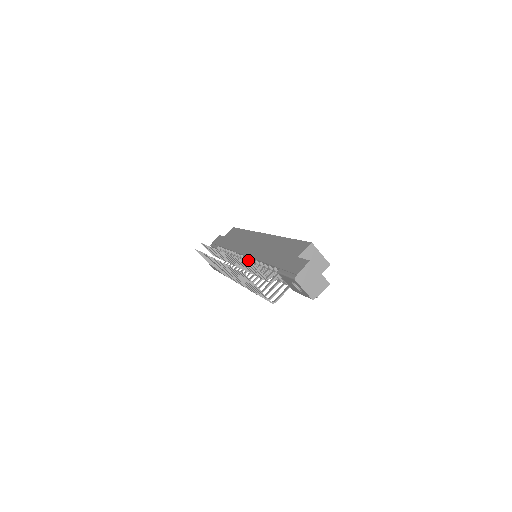
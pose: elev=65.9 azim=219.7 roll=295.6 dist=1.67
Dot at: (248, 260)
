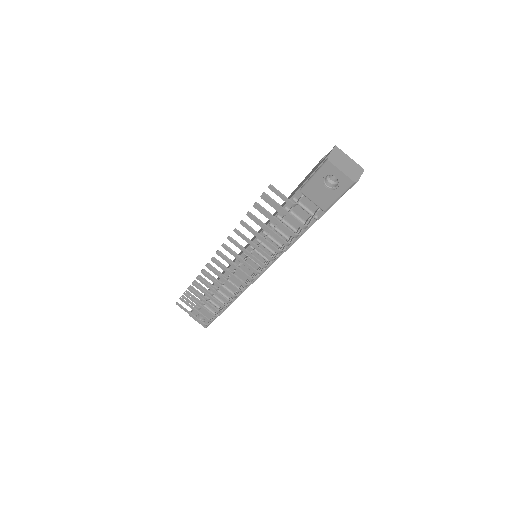
Dot at: (251, 248)
